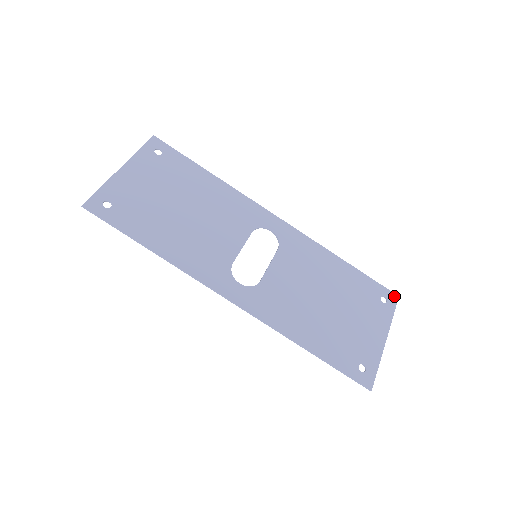
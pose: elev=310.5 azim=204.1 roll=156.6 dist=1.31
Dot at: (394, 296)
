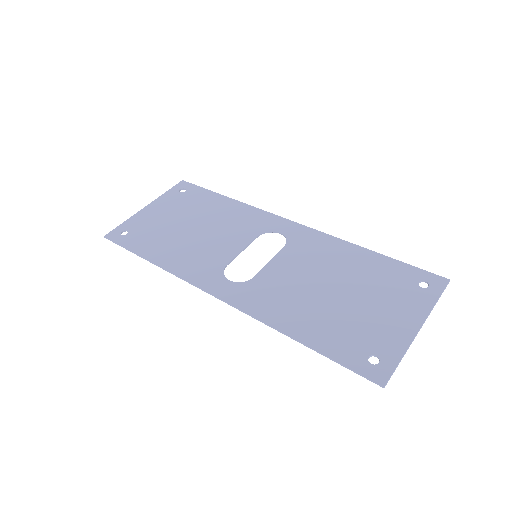
Dot at: (442, 280)
